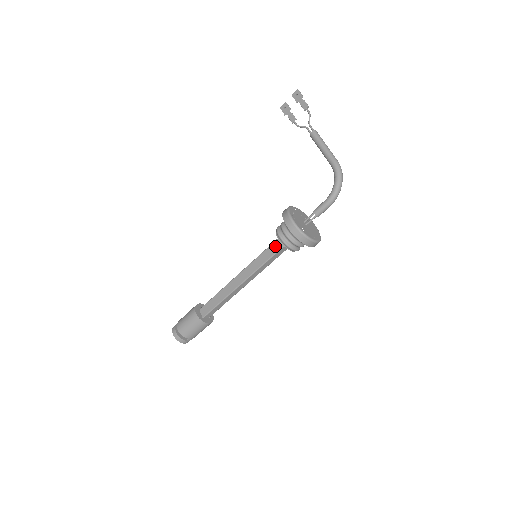
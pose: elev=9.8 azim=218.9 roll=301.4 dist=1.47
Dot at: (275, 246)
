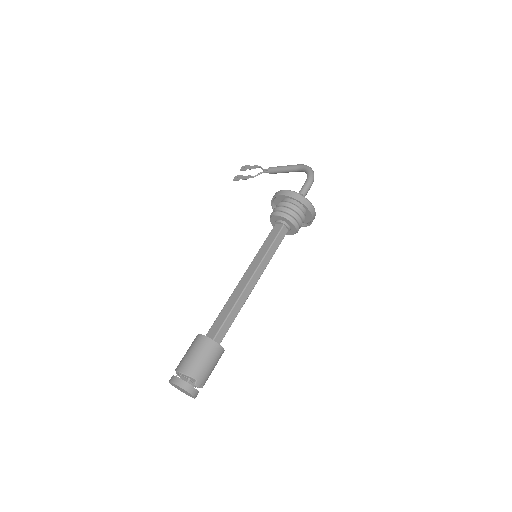
Dot at: (274, 231)
